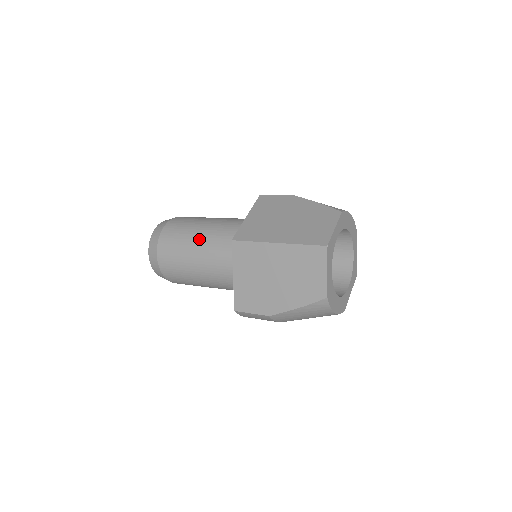
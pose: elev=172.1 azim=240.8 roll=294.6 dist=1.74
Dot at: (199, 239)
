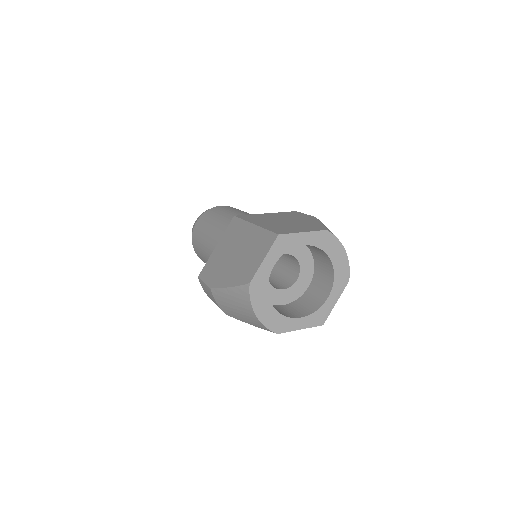
Dot at: (225, 216)
